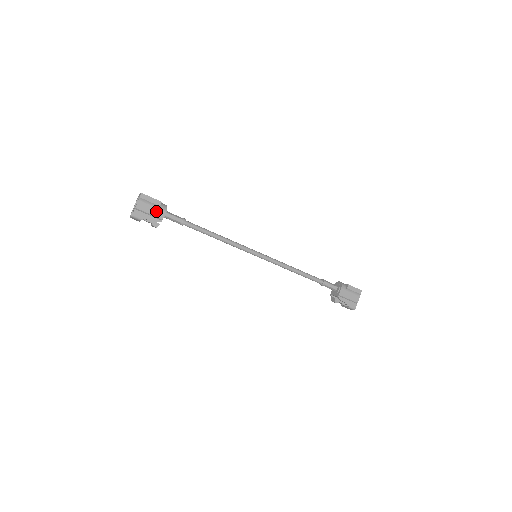
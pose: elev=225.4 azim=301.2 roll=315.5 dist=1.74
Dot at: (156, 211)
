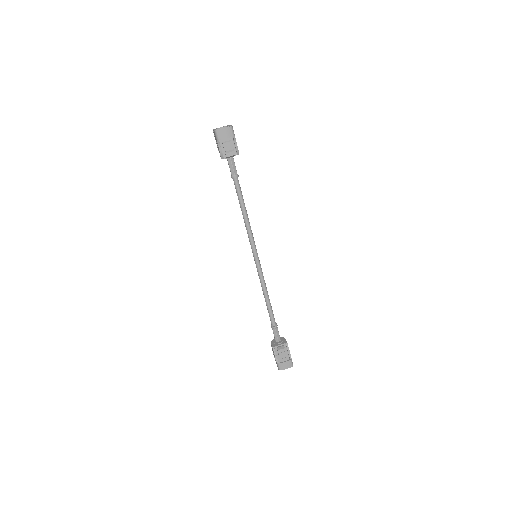
Dot at: occluded
